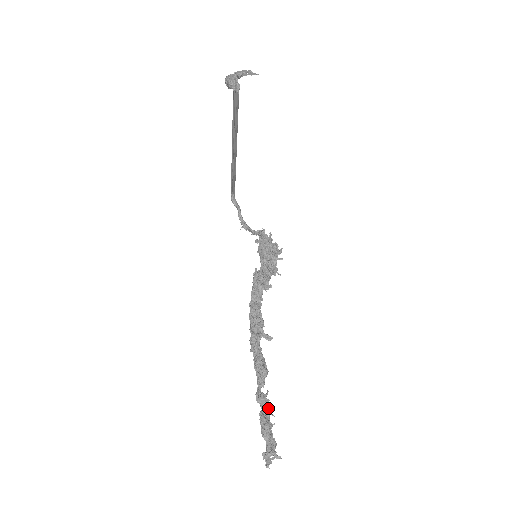
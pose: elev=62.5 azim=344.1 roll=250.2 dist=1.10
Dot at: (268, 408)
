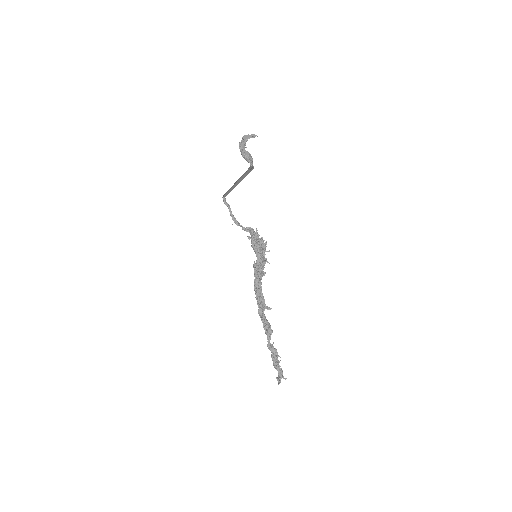
Dot at: (277, 353)
